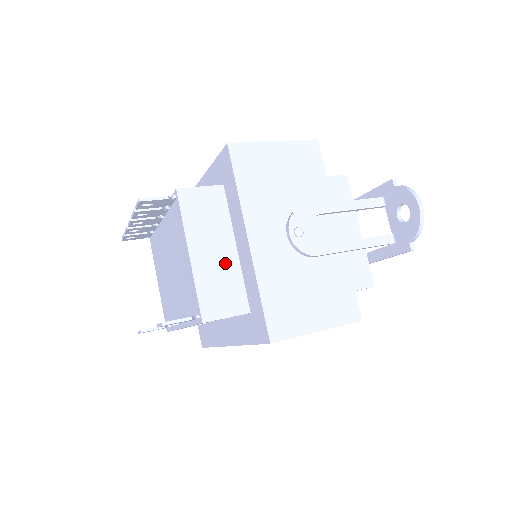
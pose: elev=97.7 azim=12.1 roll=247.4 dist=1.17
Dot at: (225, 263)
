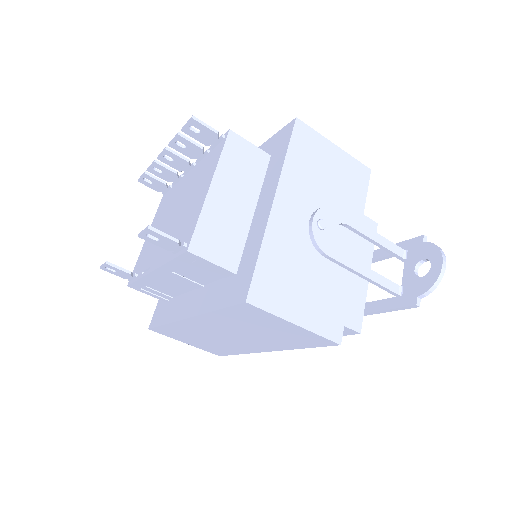
Dot at: (237, 216)
